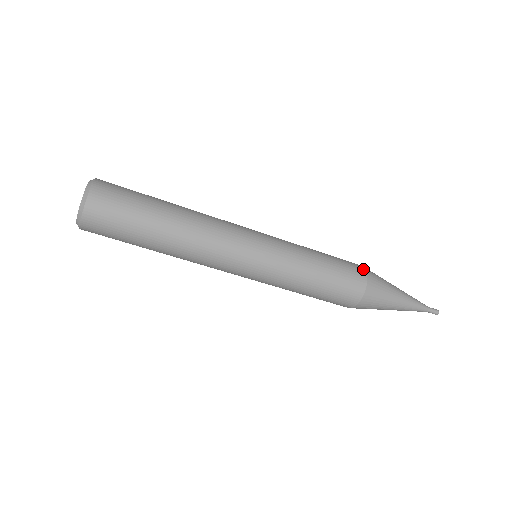
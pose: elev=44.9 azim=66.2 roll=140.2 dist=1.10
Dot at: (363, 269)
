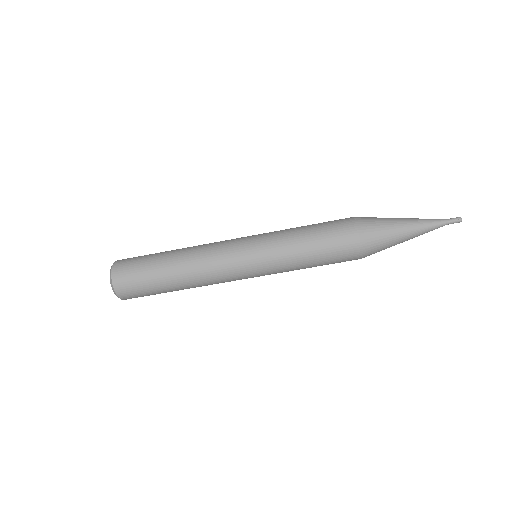
Dot at: (350, 217)
